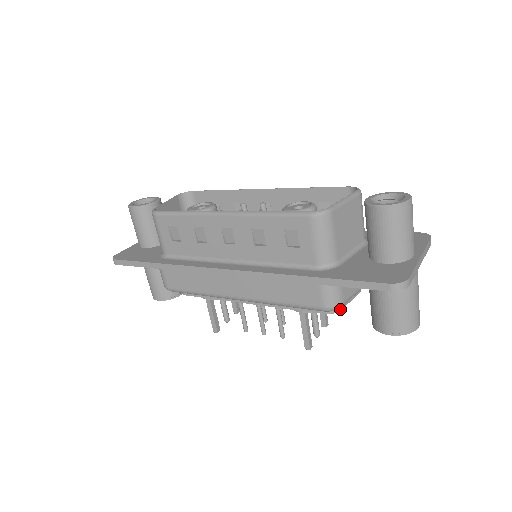
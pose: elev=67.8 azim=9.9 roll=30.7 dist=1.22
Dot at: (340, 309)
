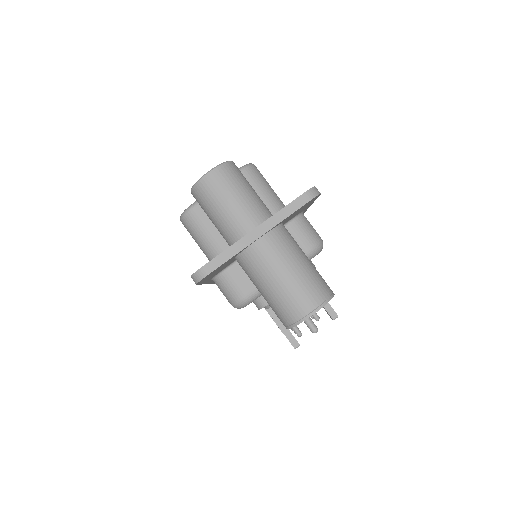
Dot at: occluded
